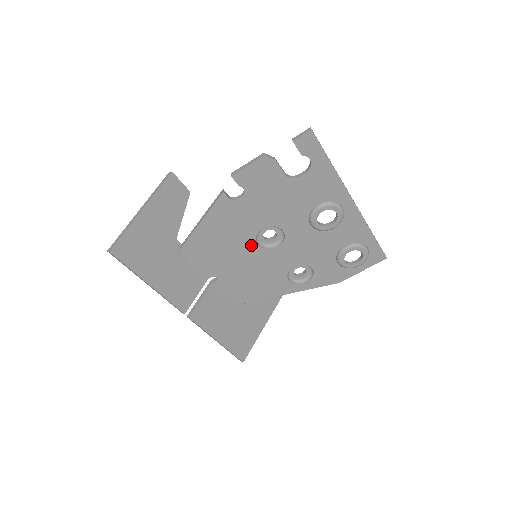
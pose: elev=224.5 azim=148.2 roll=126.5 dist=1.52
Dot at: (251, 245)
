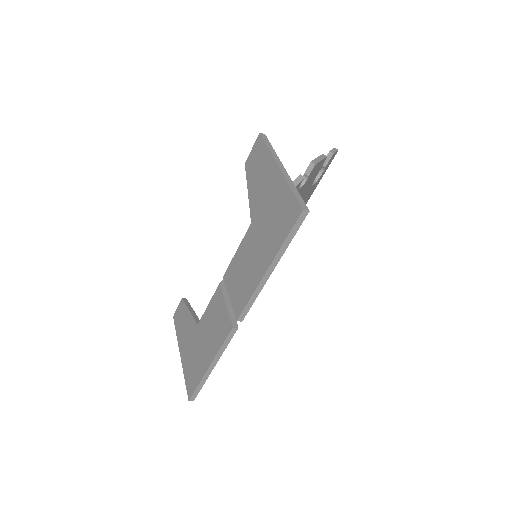
Dot at: occluded
